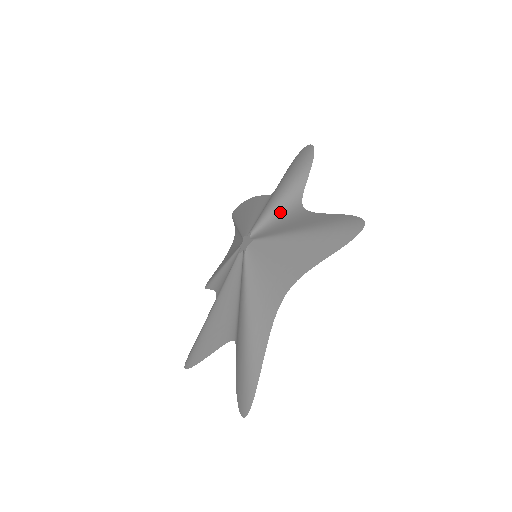
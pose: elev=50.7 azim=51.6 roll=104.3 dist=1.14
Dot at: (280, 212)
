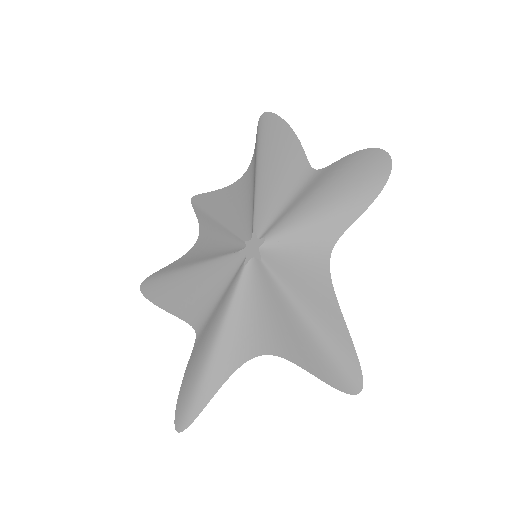
Dot at: (305, 241)
